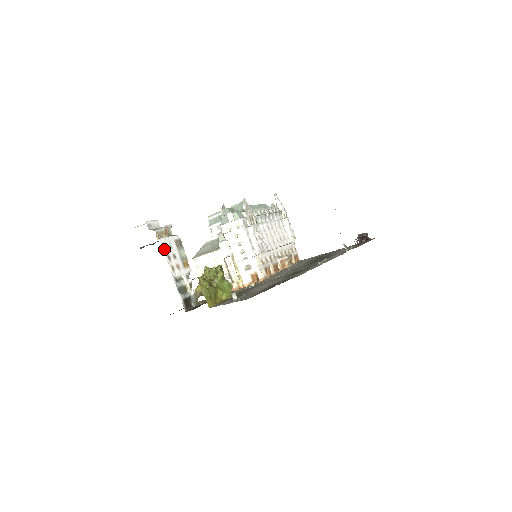
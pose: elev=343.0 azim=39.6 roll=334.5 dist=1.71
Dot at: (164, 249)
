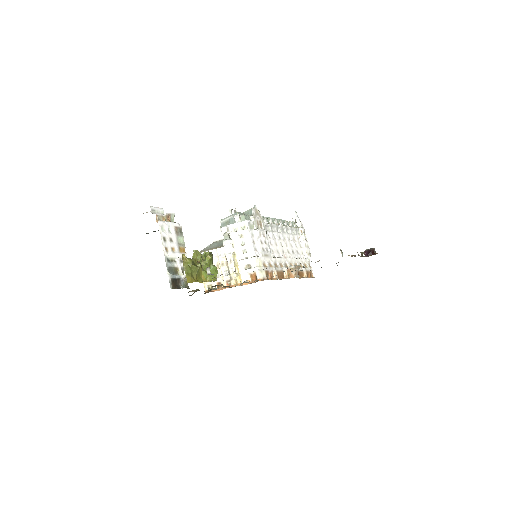
Dot at: (161, 231)
